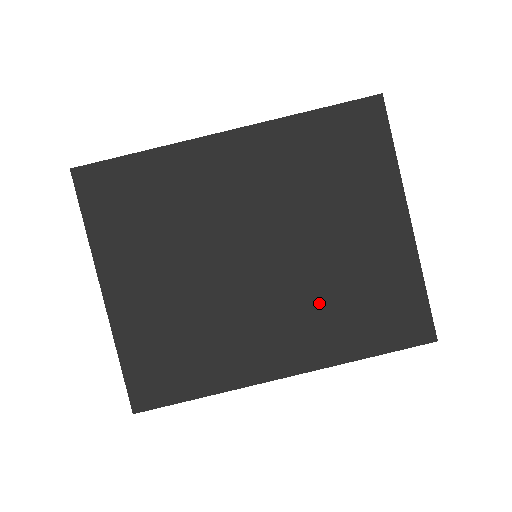
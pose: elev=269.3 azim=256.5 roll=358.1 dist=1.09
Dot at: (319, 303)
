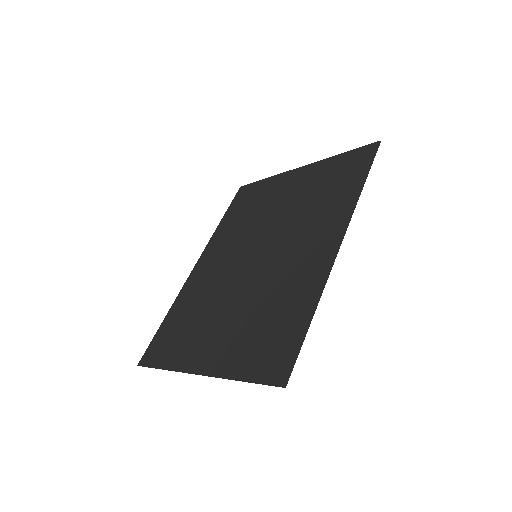
Dot at: (308, 217)
